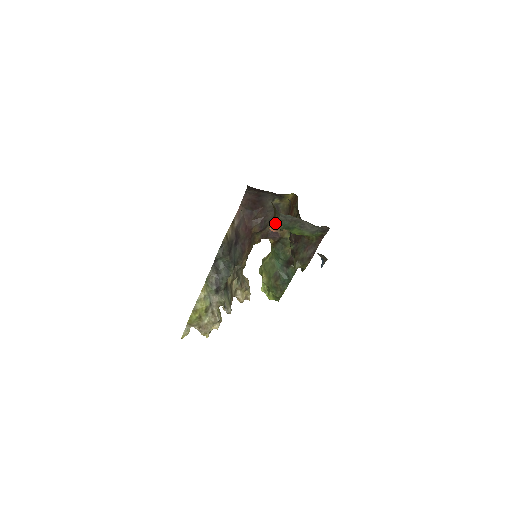
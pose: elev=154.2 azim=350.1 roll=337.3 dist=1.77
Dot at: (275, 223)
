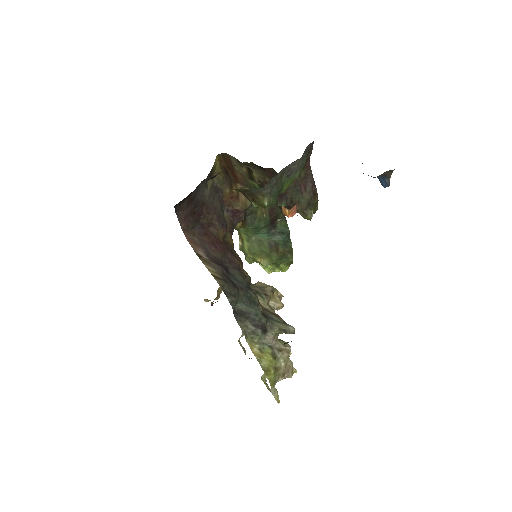
Dot at: (264, 205)
